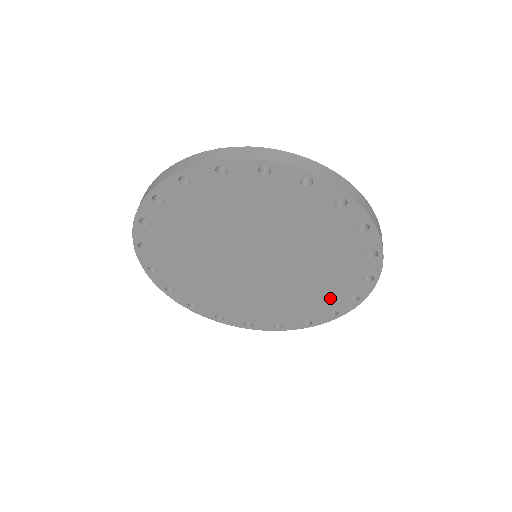
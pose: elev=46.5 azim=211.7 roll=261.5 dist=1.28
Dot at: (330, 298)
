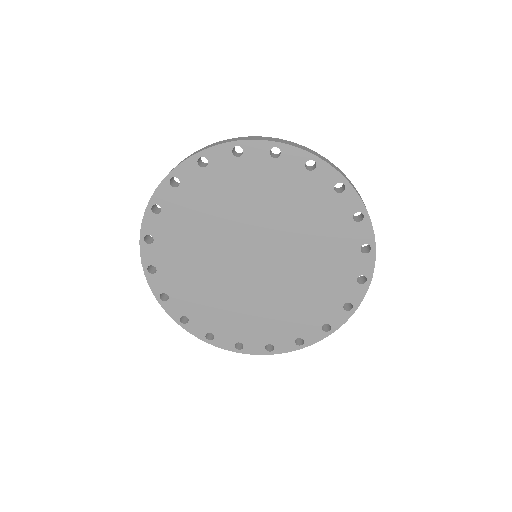
Dot at: (256, 333)
